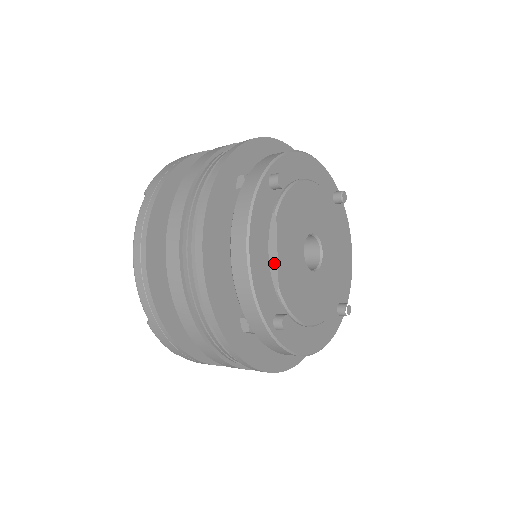
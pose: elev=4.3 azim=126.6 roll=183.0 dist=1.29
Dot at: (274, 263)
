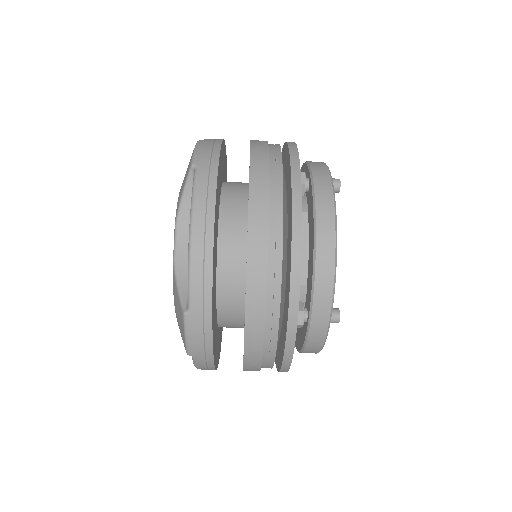
Dot at: occluded
